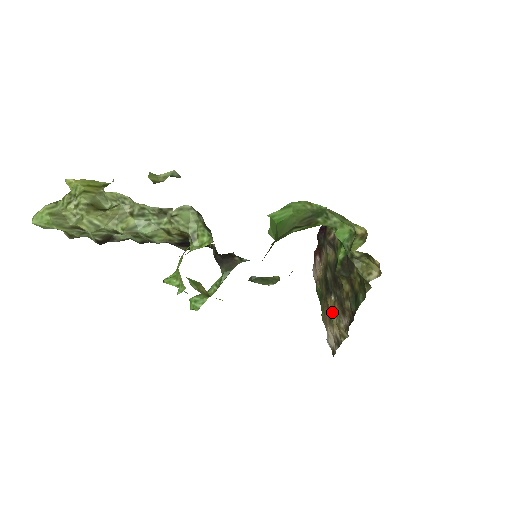
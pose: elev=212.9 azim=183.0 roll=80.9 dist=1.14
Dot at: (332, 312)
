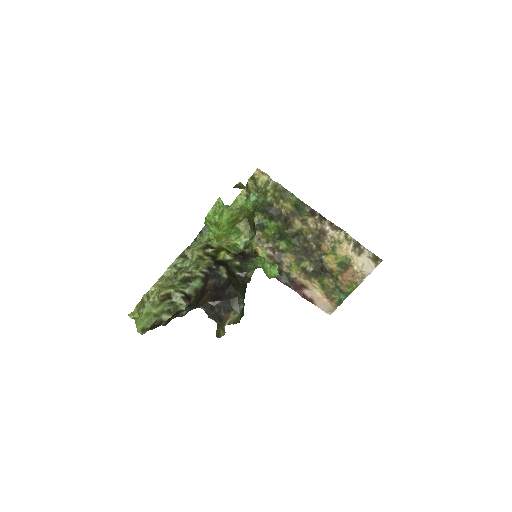
Dot at: (334, 256)
